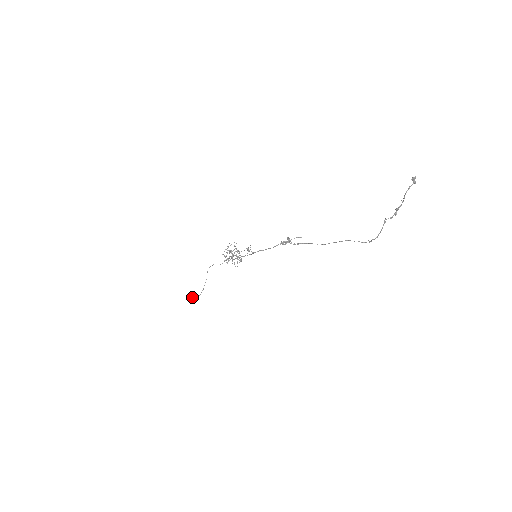
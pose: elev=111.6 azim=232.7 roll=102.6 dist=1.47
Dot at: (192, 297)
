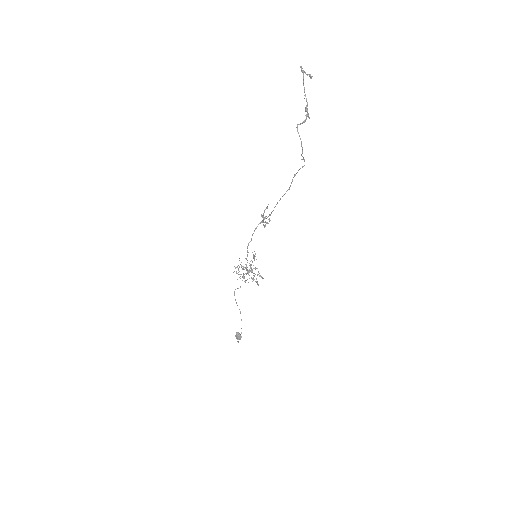
Dot at: (235, 336)
